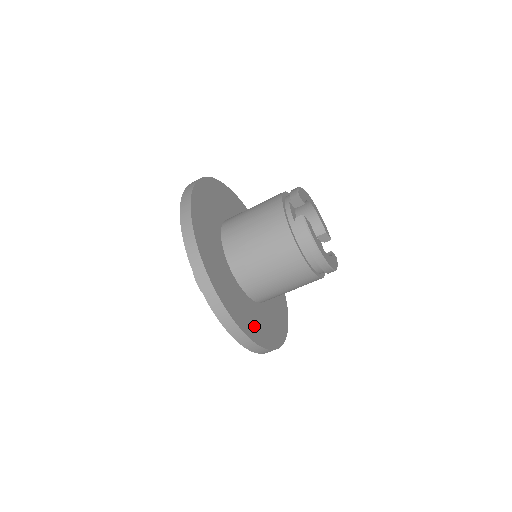
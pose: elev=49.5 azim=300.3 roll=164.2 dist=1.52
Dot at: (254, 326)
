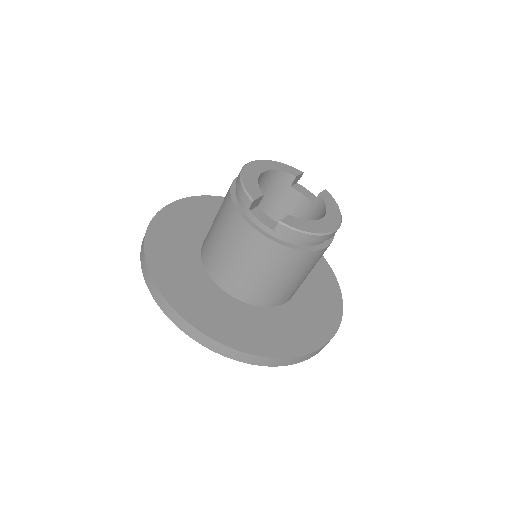
Dot at: (316, 323)
